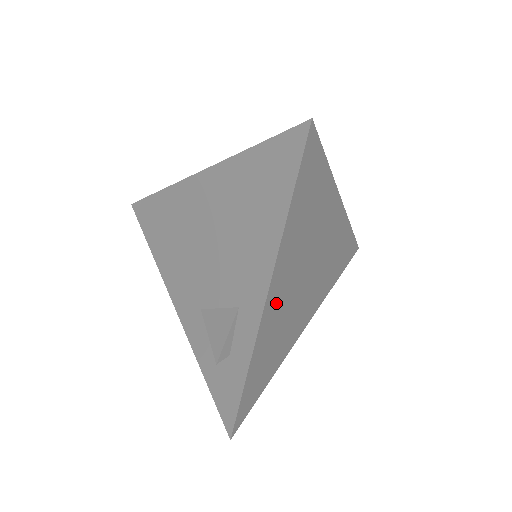
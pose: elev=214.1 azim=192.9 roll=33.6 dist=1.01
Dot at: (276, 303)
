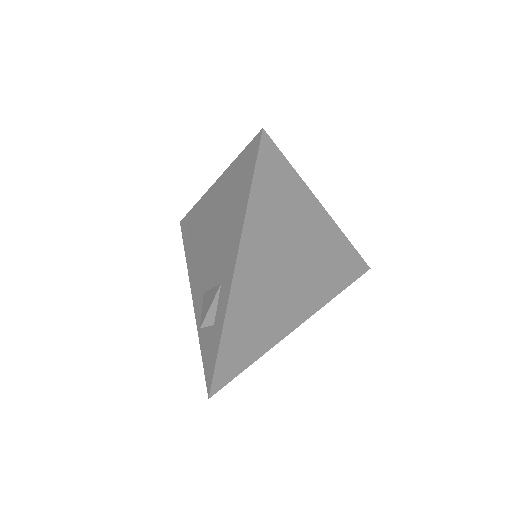
Dot at: (249, 281)
